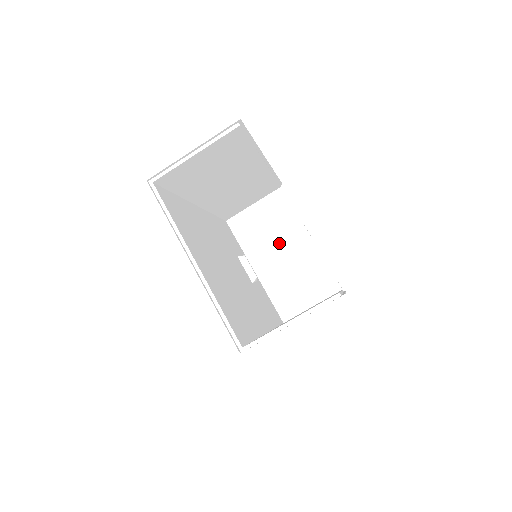
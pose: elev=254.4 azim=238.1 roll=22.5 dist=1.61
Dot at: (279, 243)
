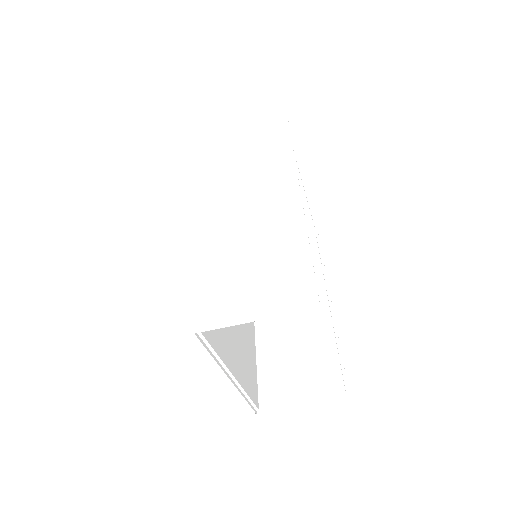
Dot at: occluded
